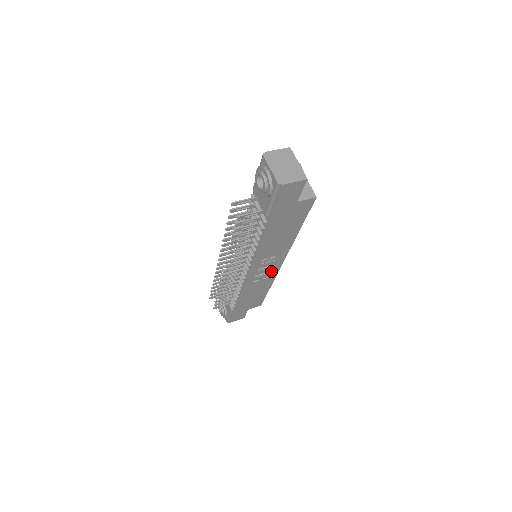
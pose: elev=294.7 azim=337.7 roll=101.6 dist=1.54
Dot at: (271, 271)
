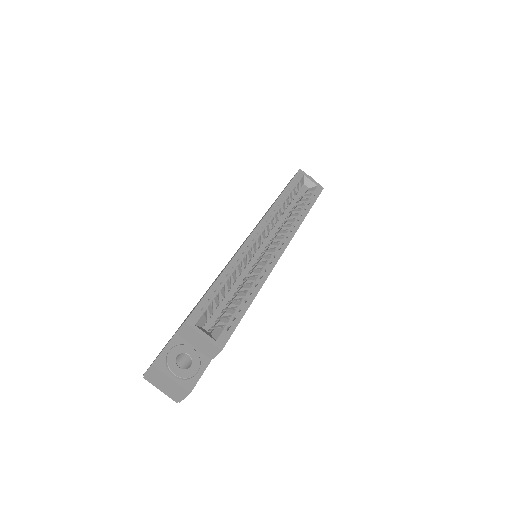
Dot at: occluded
